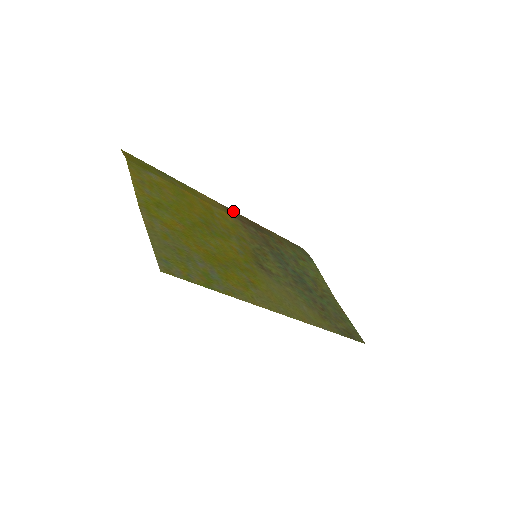
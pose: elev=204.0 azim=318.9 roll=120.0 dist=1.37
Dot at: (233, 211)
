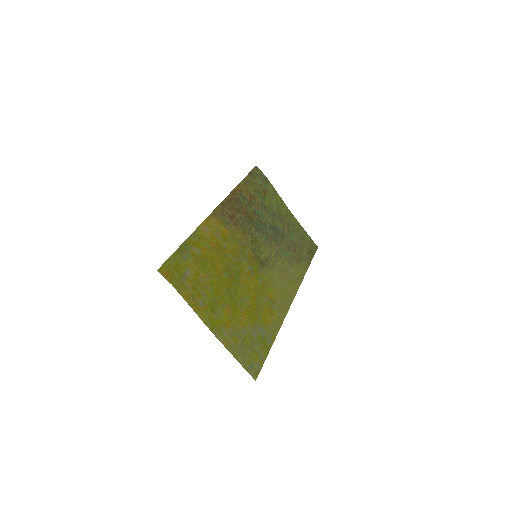
Dot at: (219, 207)
